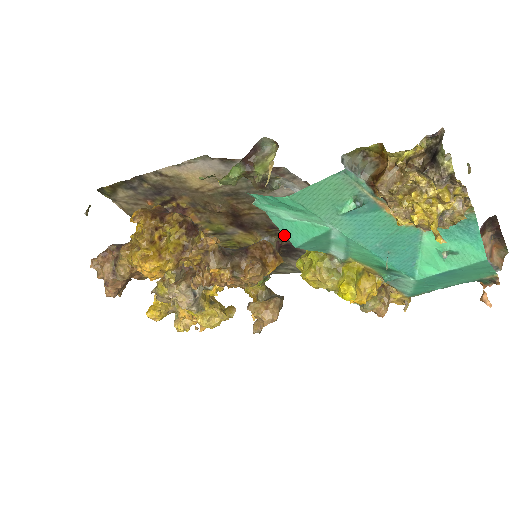
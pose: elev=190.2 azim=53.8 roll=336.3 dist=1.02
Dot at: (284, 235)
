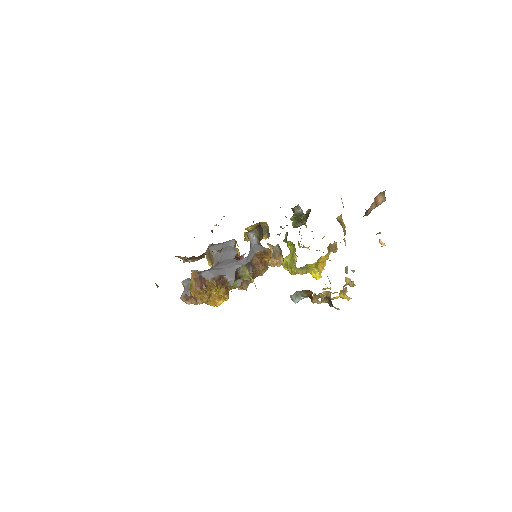
Dot at: occluded
